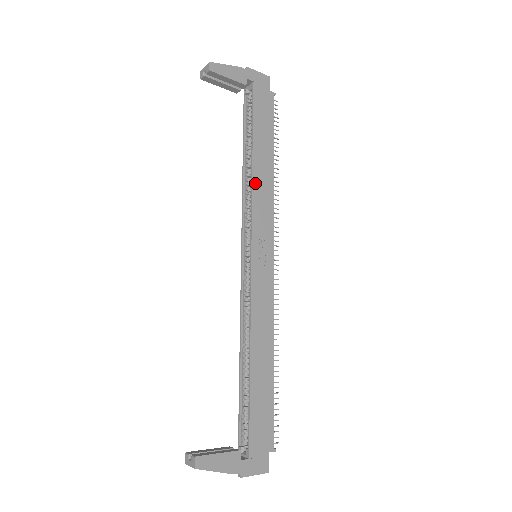
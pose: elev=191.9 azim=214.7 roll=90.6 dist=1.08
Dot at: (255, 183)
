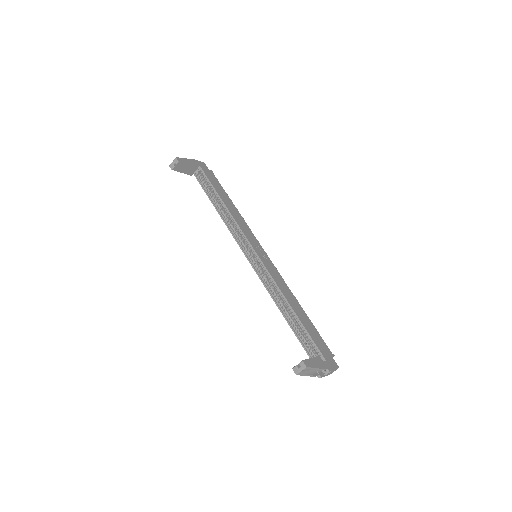
Dot at: (233, 216)
